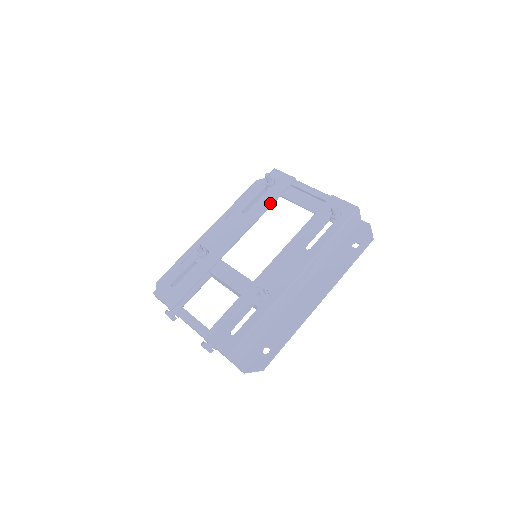
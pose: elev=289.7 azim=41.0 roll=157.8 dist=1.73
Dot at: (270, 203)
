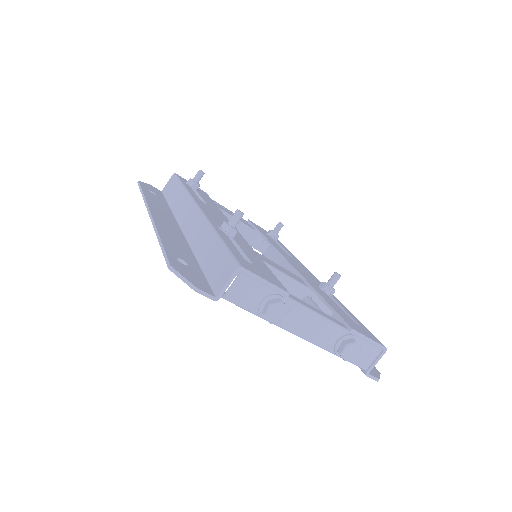
Dot at: (216, 205)
